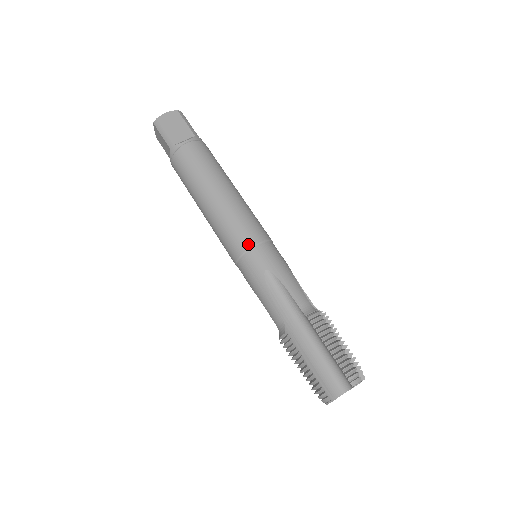
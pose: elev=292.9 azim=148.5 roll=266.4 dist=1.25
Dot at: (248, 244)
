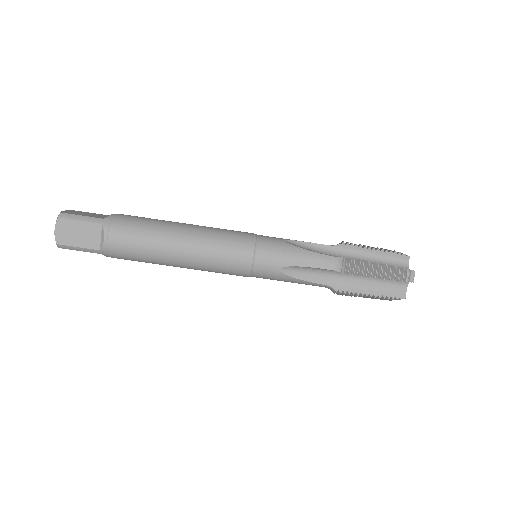
Dot at: (248, 266)
